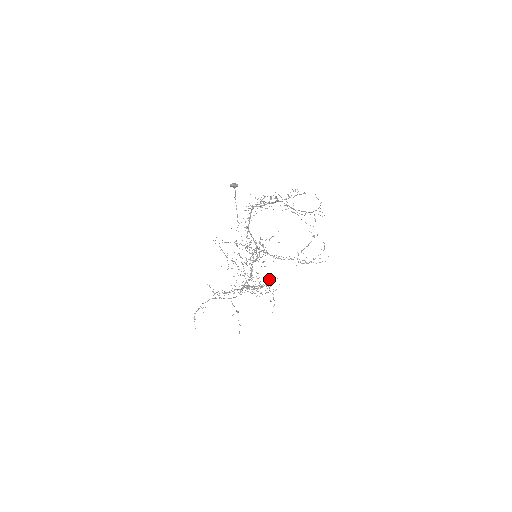
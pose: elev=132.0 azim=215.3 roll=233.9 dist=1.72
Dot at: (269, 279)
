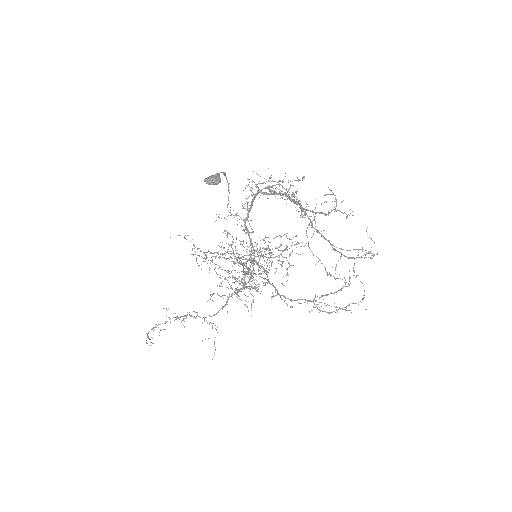
Dot at: (287, 247)
